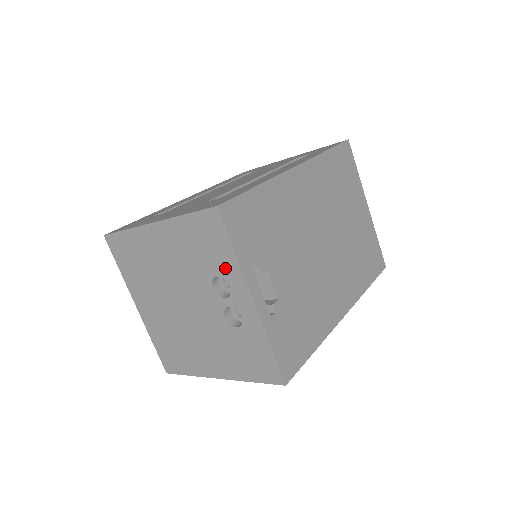
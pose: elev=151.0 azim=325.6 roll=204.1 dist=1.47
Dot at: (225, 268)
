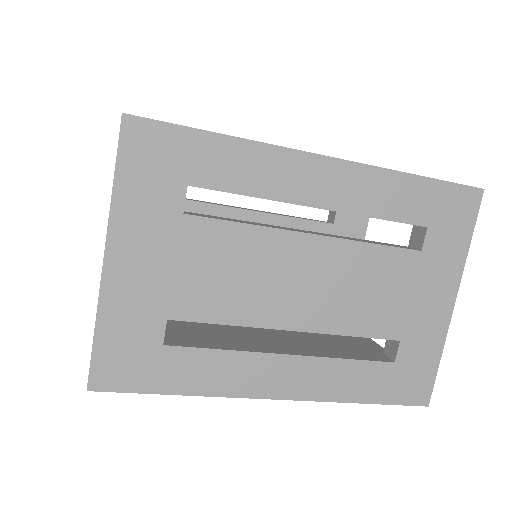
Dot at: occluded
